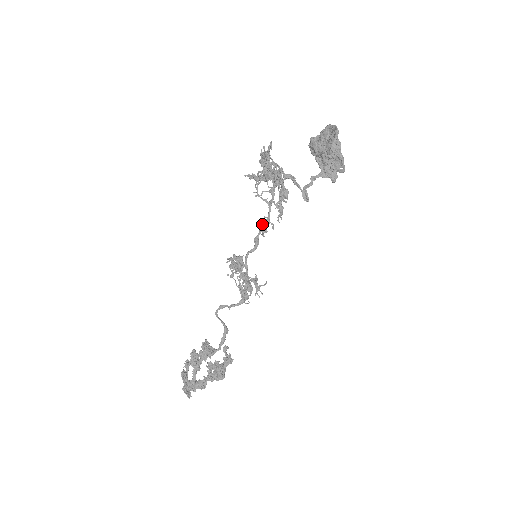
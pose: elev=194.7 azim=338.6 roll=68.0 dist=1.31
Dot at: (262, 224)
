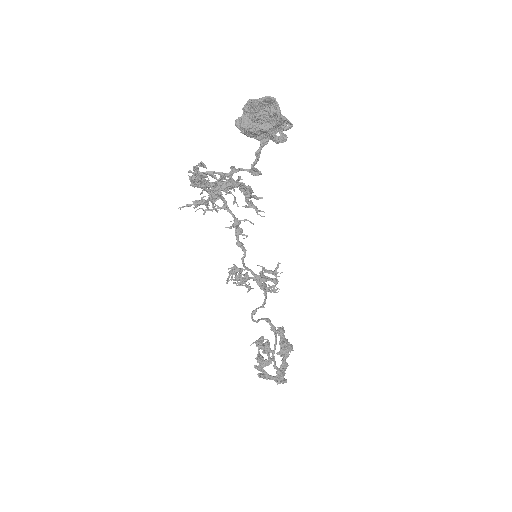
Dot at: occluded
